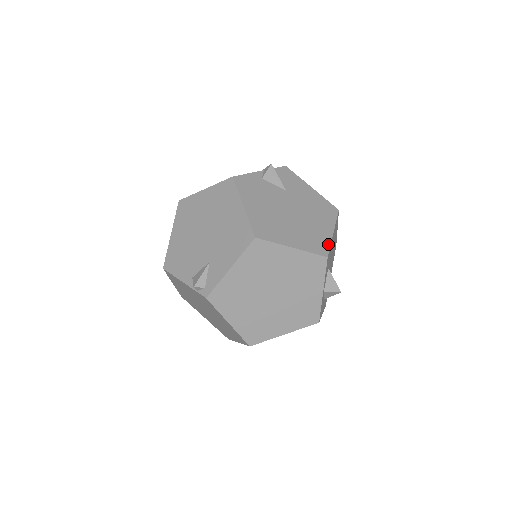
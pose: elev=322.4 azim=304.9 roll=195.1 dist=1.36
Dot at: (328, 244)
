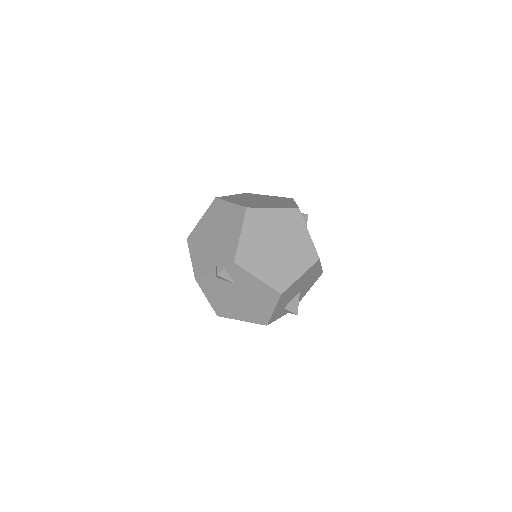
Dot at: (268, 318)
